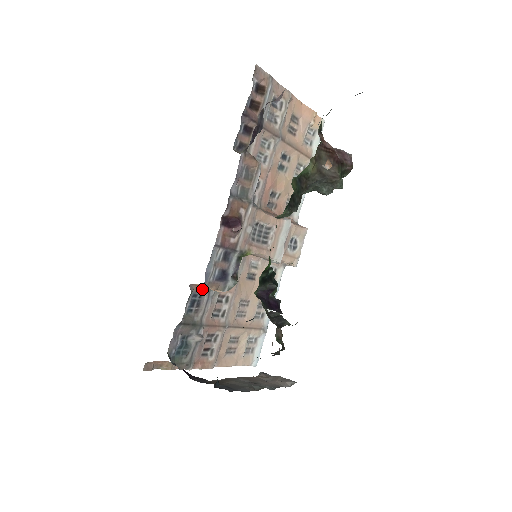
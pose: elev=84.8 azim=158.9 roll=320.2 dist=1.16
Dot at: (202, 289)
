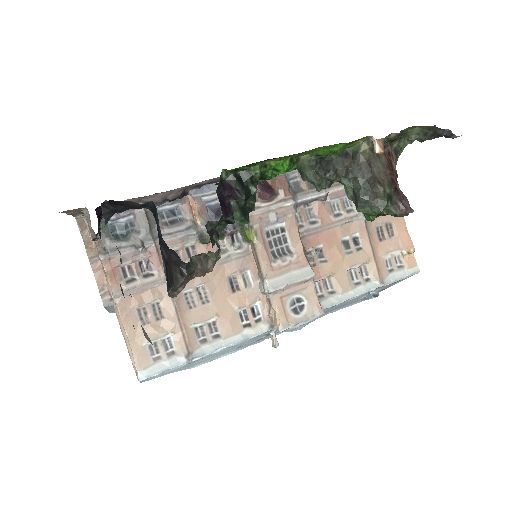
Dot at: (189, 216)
